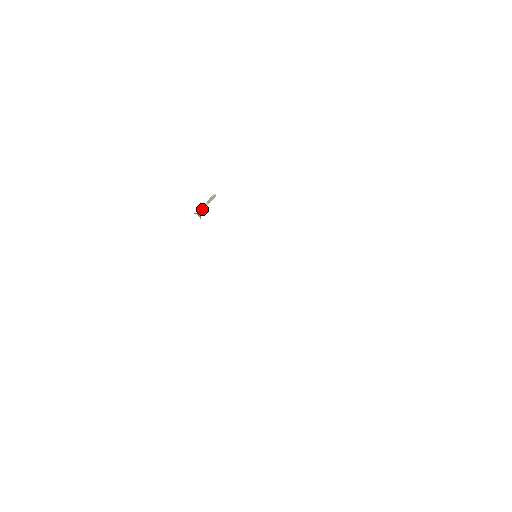
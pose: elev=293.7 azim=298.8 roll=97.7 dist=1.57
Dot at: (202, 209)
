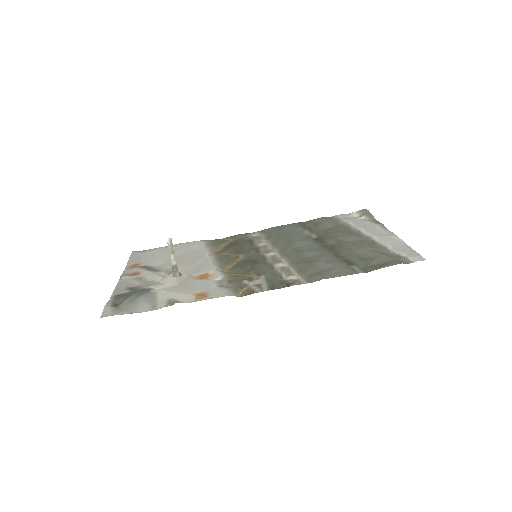
Dot at: (174, 265)
